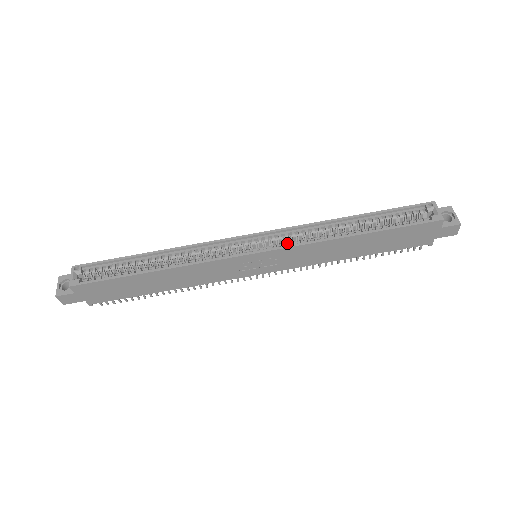
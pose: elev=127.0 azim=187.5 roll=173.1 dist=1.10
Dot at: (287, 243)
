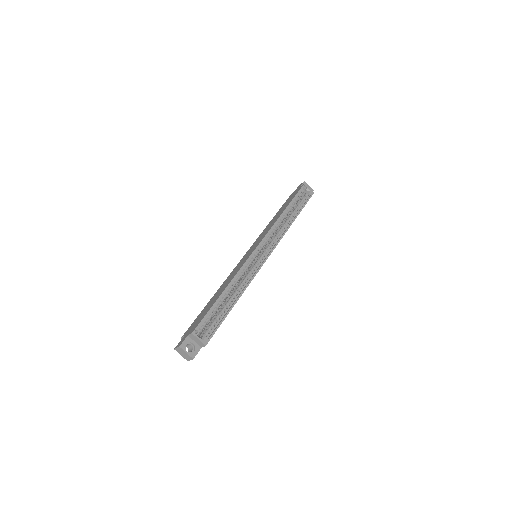
Dot at: (274, 241)
